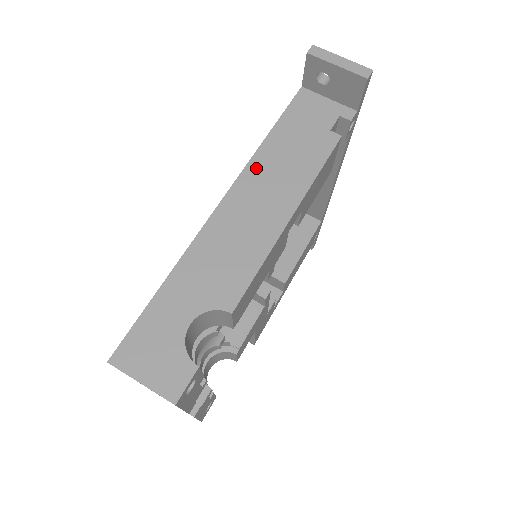
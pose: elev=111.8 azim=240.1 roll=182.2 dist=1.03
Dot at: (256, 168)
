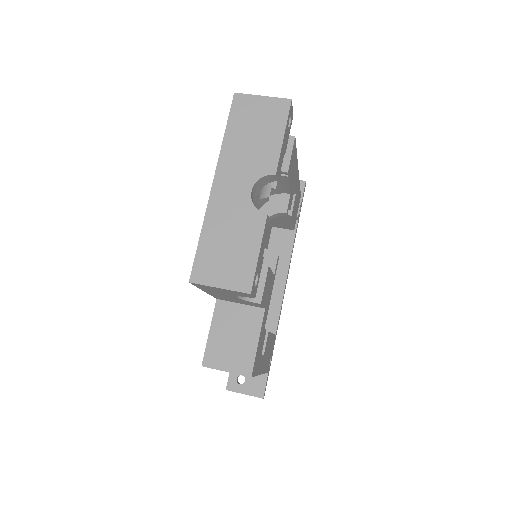
Dot at: occluded
